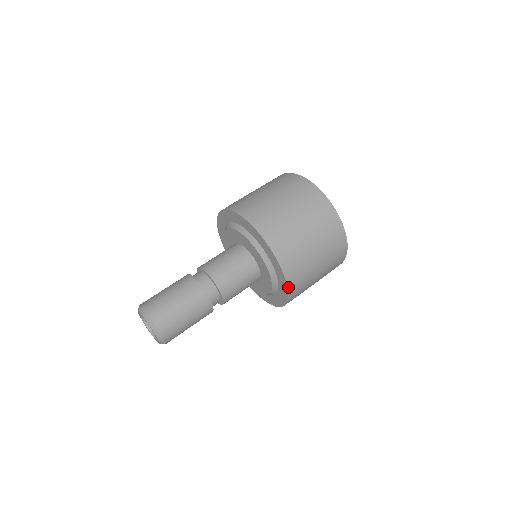
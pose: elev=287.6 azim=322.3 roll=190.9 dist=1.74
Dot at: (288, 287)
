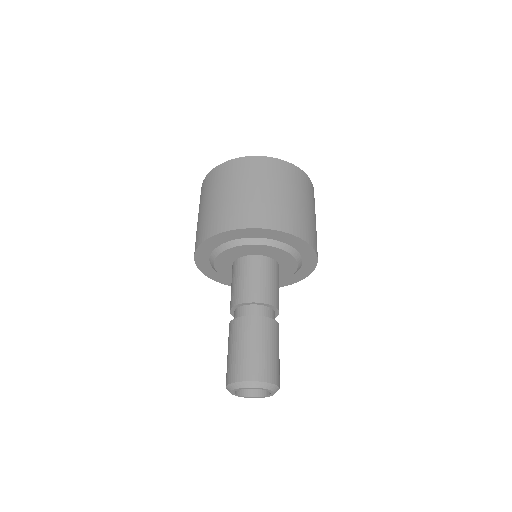
Dot at: (312, 246)
